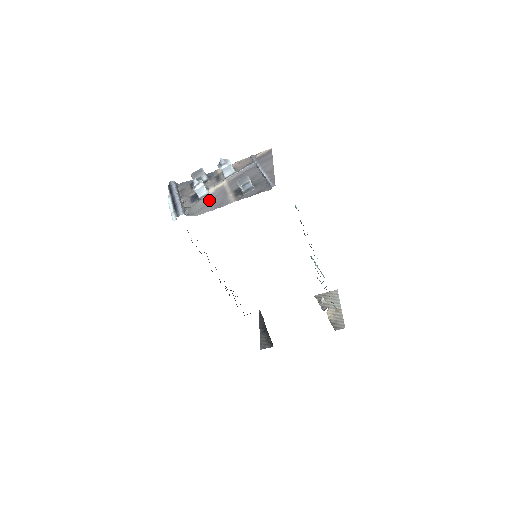
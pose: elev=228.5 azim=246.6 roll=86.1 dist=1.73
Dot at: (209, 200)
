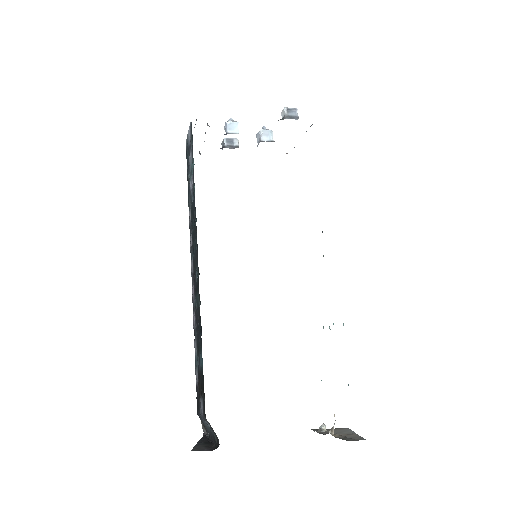
Dot at: occluded
